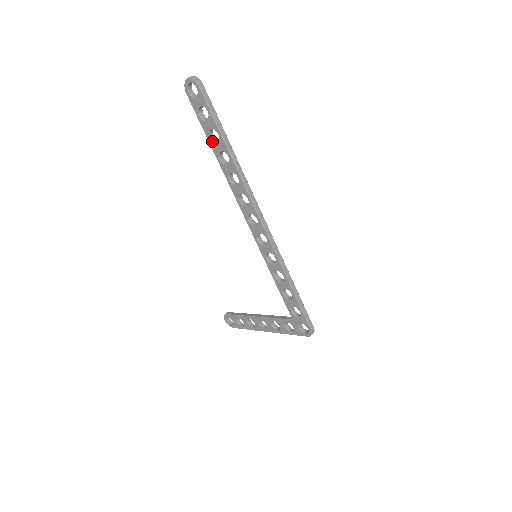
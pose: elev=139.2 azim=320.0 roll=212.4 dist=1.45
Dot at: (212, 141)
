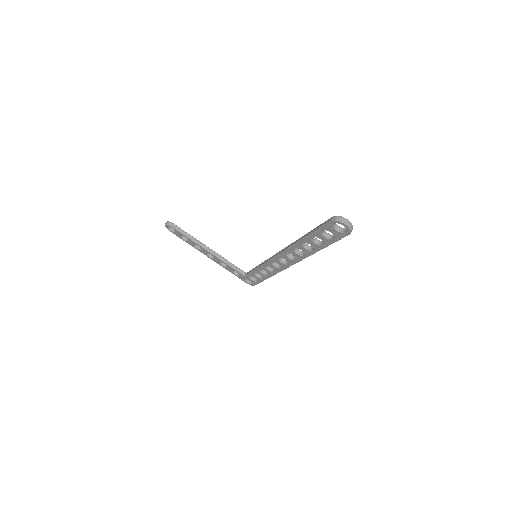
Dot at: (311, 239)
